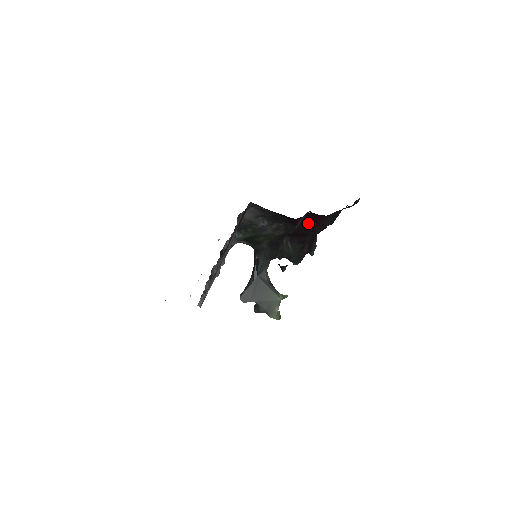
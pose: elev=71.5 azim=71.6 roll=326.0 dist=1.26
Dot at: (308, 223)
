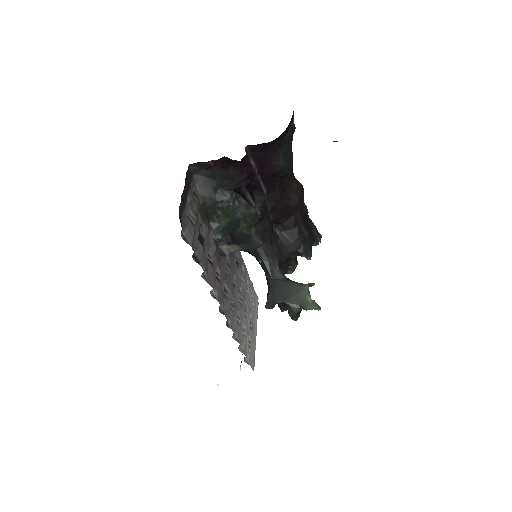
Dot at: (268, 176)
